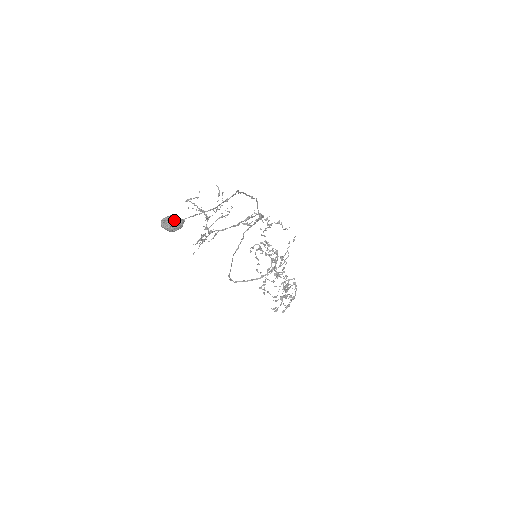
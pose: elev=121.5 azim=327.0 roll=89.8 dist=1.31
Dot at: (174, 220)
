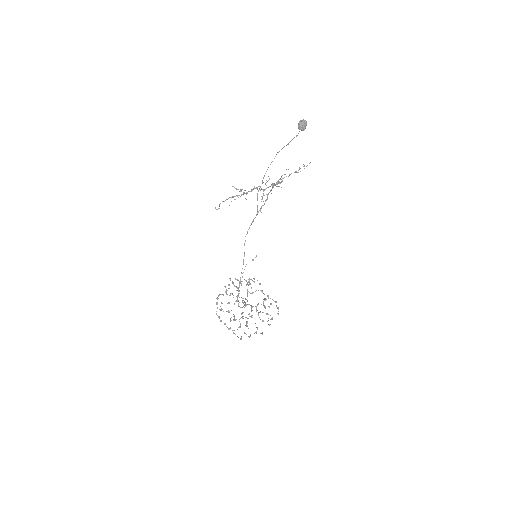
Dot at: (305, 120)
